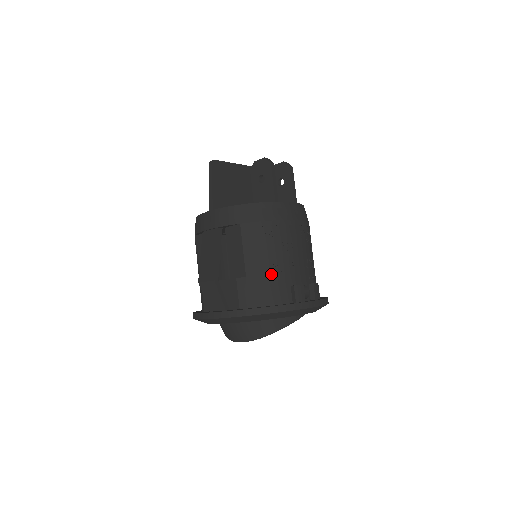
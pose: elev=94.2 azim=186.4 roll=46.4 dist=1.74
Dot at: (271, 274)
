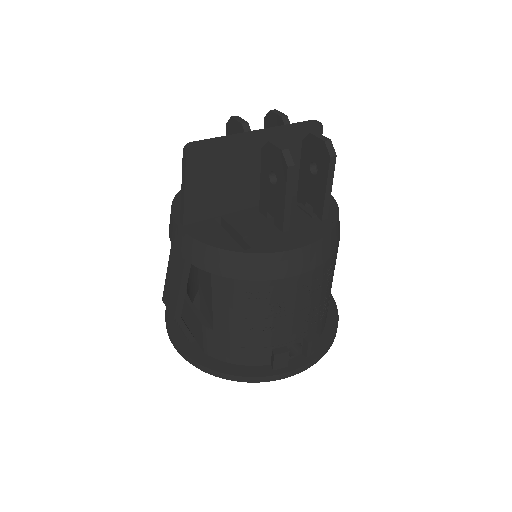
Dot at: (246, 337)
